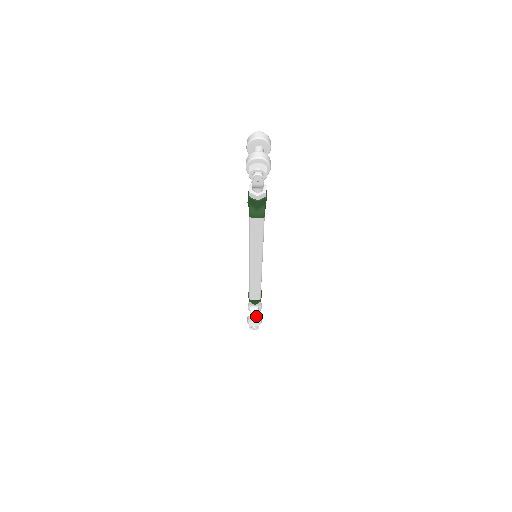
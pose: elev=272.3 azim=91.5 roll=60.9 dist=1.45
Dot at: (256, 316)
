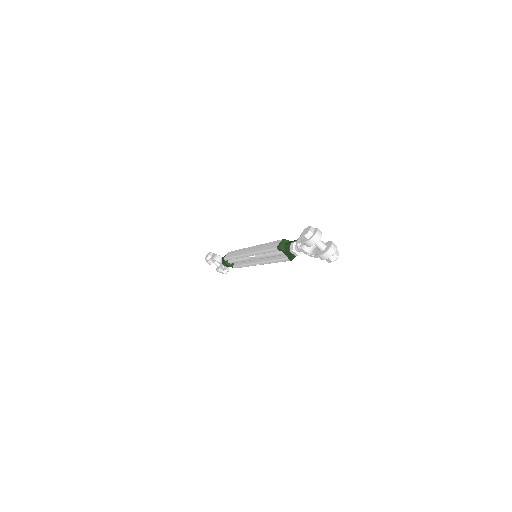
Dot at: occluded
